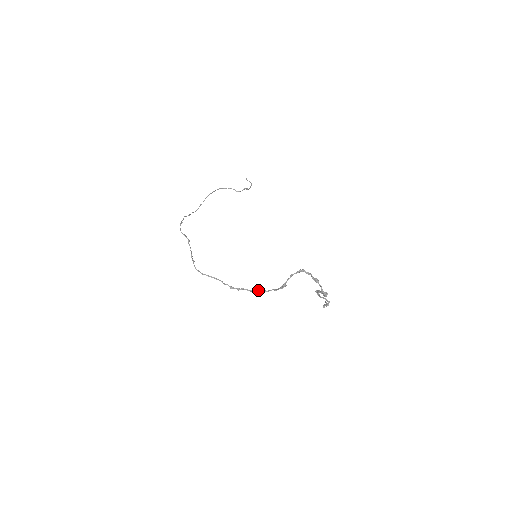
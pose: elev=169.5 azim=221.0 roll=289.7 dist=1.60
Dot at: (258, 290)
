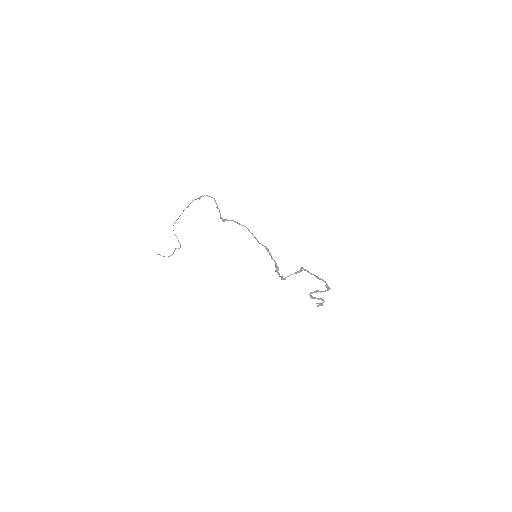
Dot at: (278, 268)
